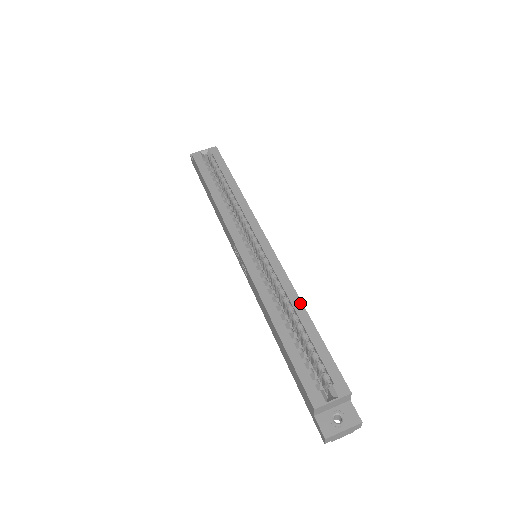
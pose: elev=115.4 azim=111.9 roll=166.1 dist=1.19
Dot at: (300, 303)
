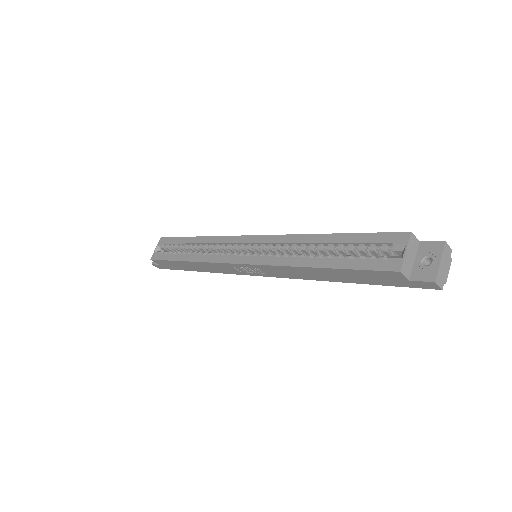
Dot at: (312, 236)
